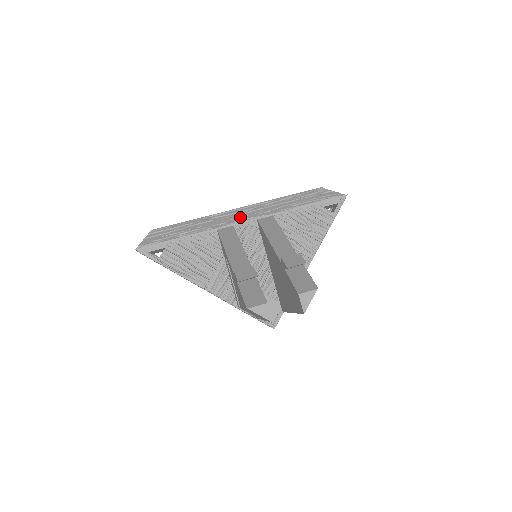
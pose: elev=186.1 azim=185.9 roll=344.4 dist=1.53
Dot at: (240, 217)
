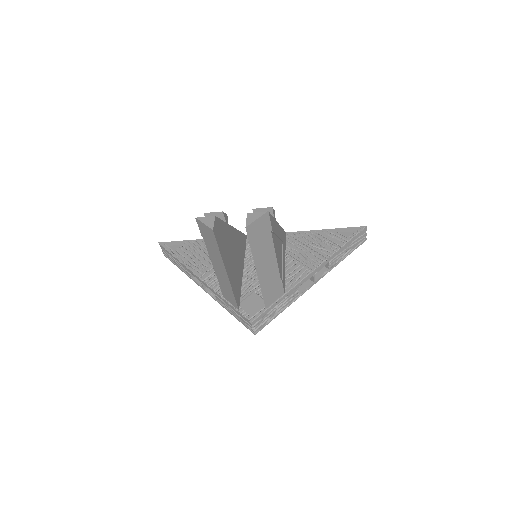
Dot at: occluded
